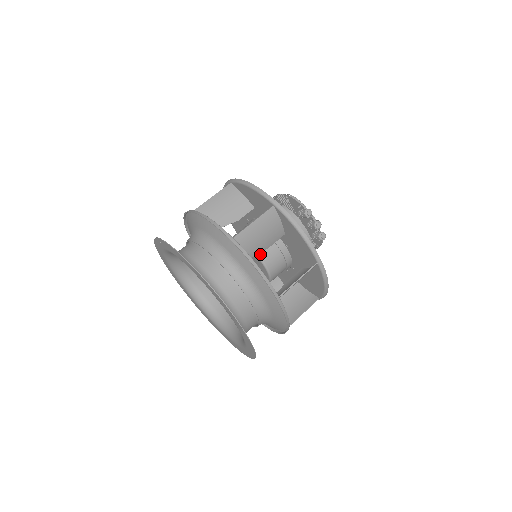
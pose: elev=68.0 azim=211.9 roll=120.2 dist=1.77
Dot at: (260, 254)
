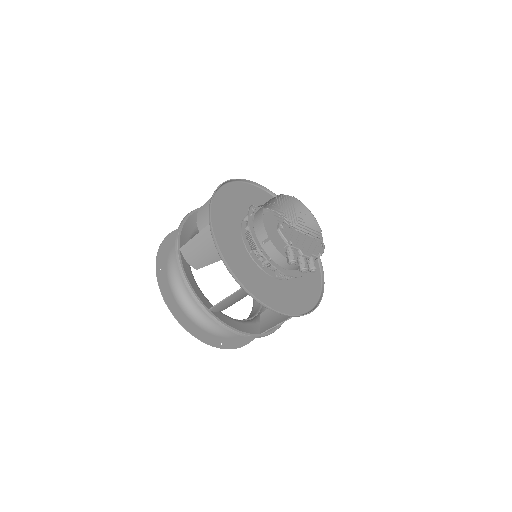
Dot at: occluded
